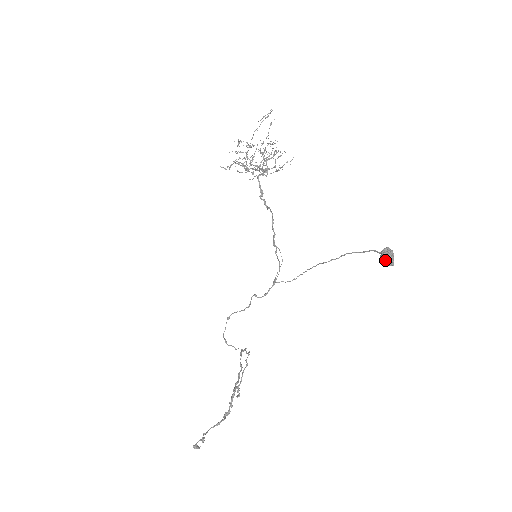
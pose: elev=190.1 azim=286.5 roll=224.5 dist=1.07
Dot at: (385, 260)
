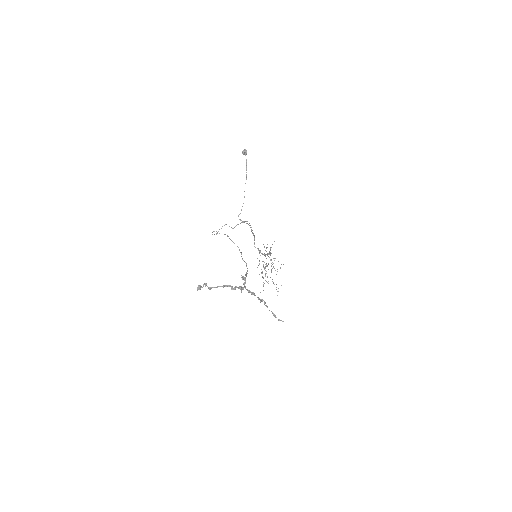
Dot at: (242, 152)
